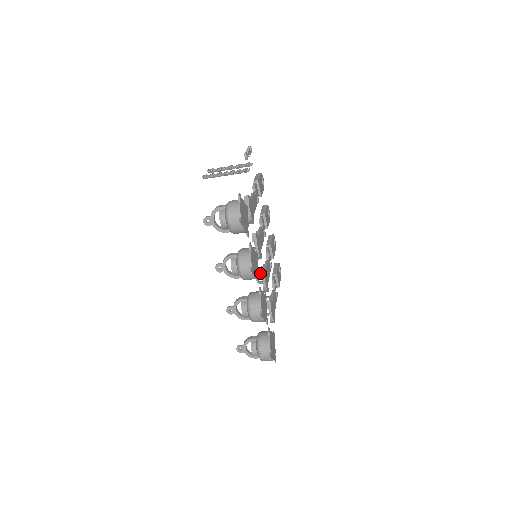
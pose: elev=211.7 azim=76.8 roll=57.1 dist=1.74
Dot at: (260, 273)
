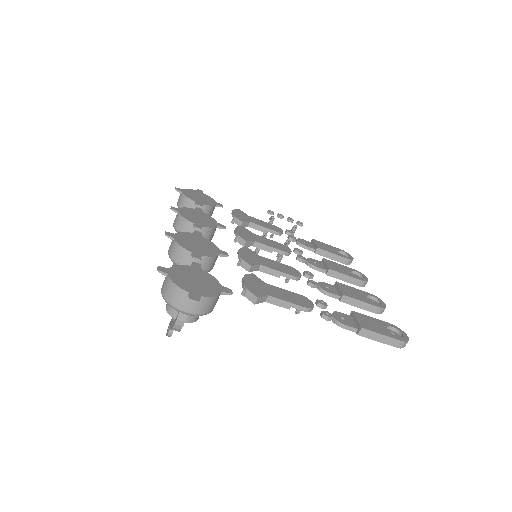
Dot at: occluded
